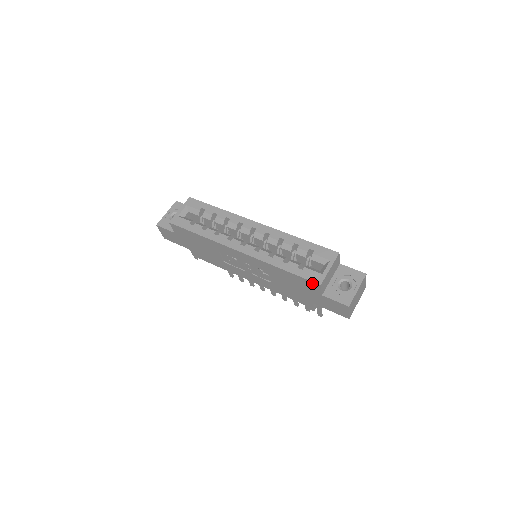
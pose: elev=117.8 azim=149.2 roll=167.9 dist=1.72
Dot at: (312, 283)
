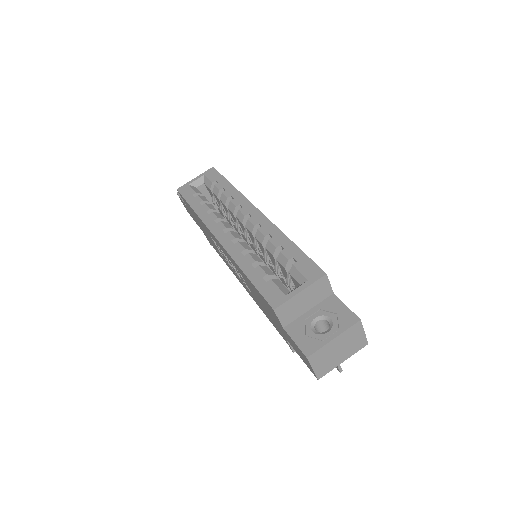
Dot at: (268, 304)
